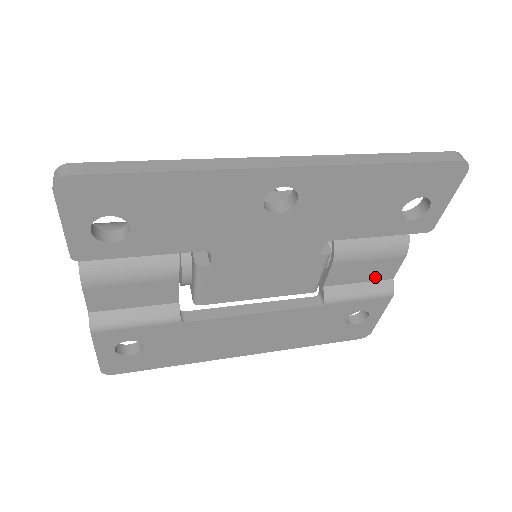
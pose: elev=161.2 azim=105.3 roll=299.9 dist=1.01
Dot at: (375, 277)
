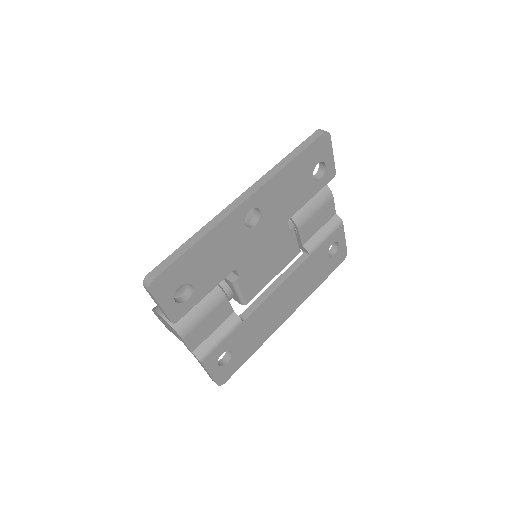
Dot at: (326, 220)
